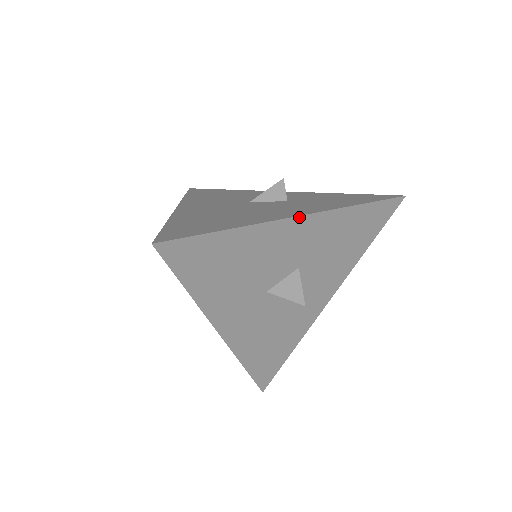
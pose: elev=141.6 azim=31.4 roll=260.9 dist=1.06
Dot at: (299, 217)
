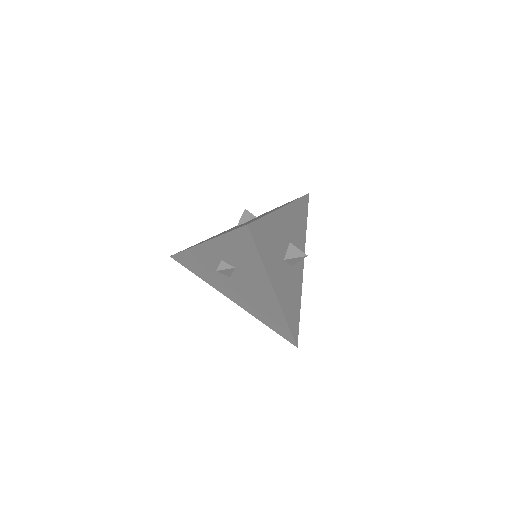
Dot at: (283, 207)
